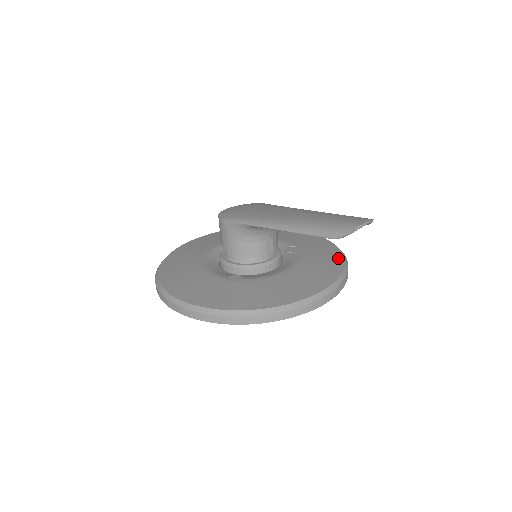
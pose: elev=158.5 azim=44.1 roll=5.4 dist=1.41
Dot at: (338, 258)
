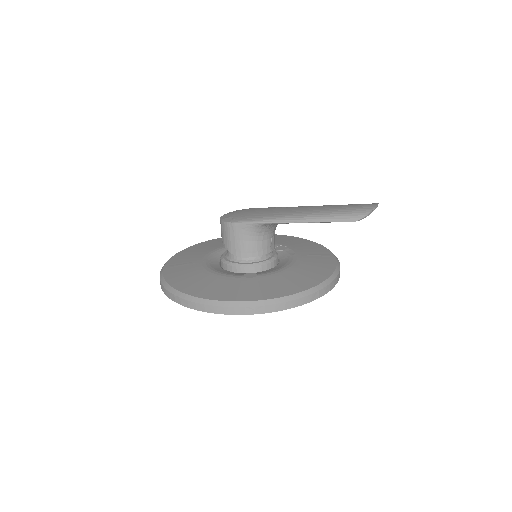
Dot at: (324, 250)
